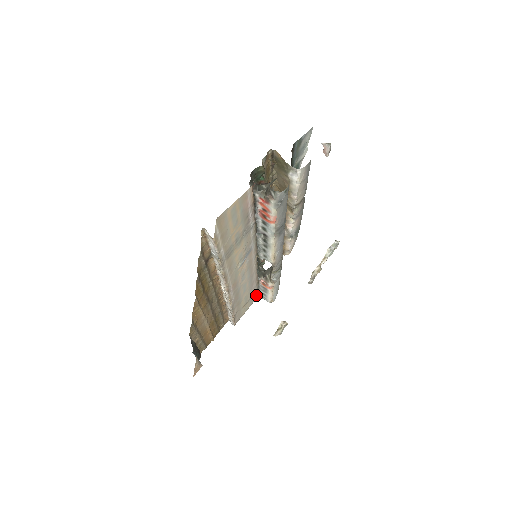
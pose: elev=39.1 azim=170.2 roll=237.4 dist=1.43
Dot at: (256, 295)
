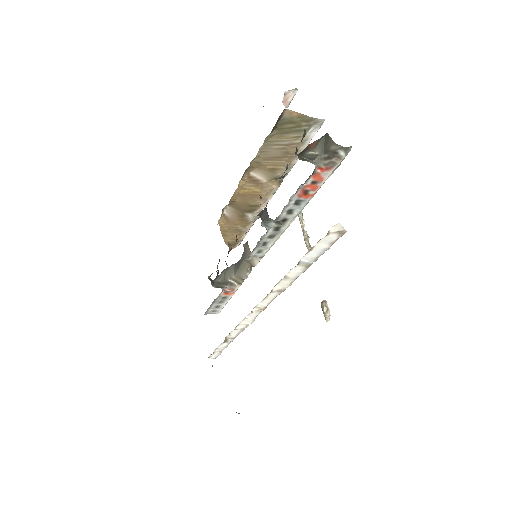
Dot at: occluded
